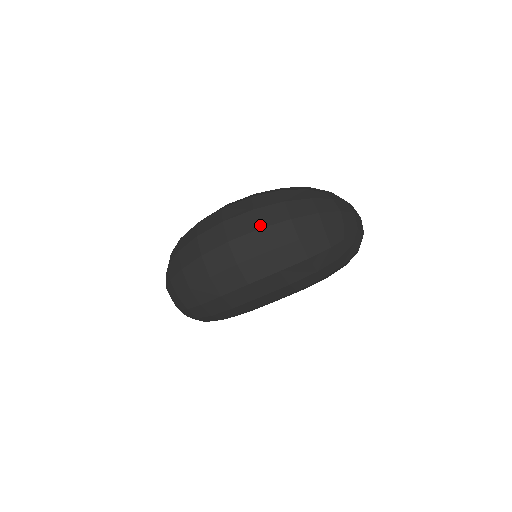
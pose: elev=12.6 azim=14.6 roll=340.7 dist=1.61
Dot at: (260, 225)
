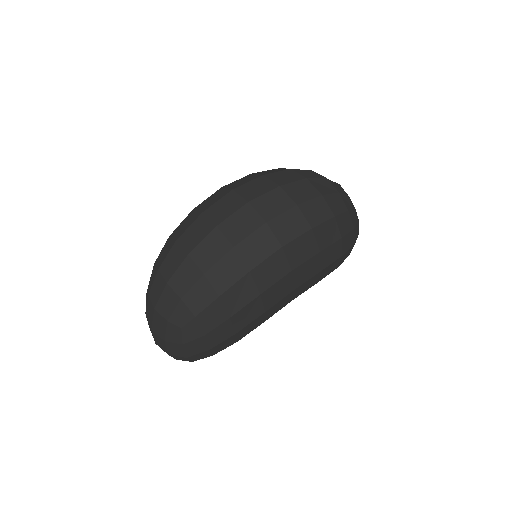
Dot at: (278, 183)
